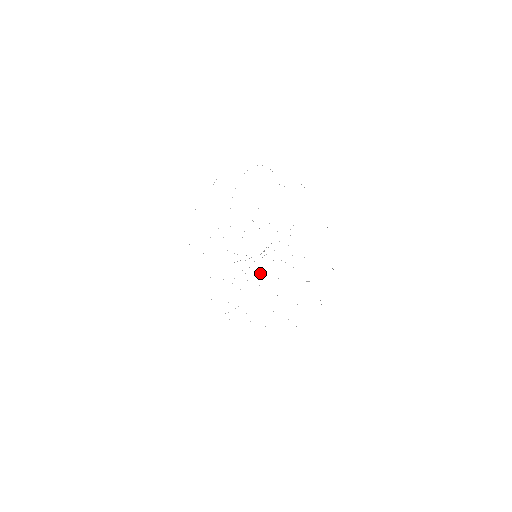
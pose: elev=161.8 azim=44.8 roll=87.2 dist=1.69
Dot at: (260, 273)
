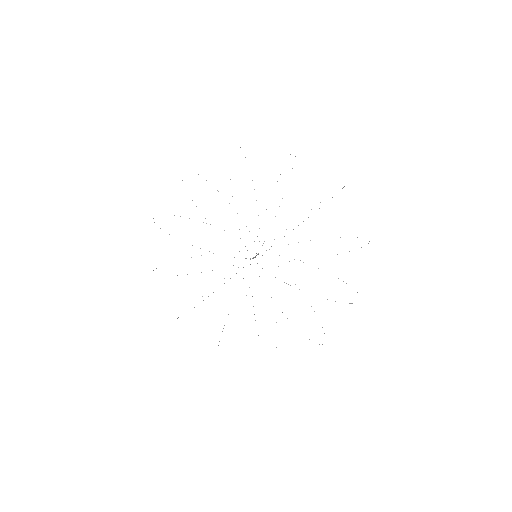
Dot at: occluded
